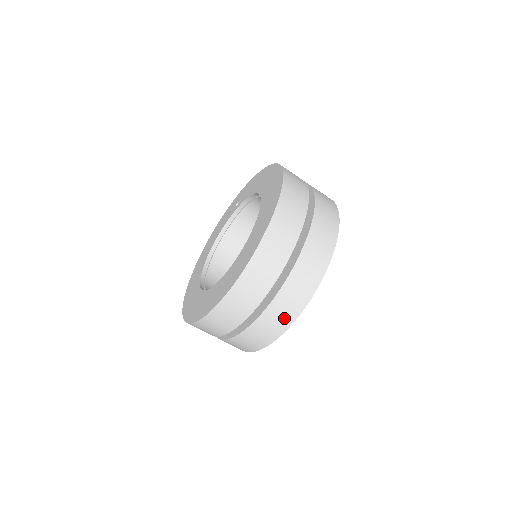
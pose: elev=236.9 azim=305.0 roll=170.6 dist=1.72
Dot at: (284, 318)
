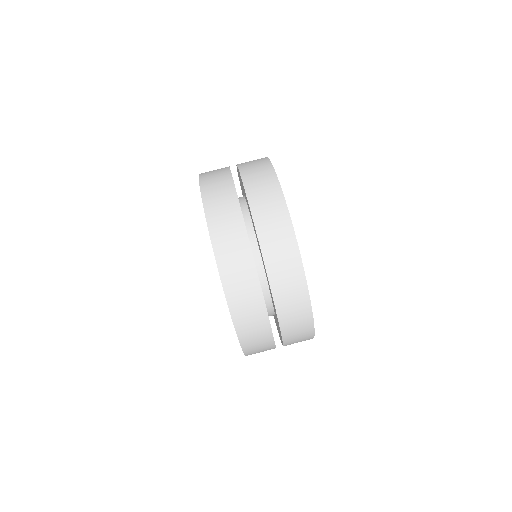
Dot at: (288, 259)
